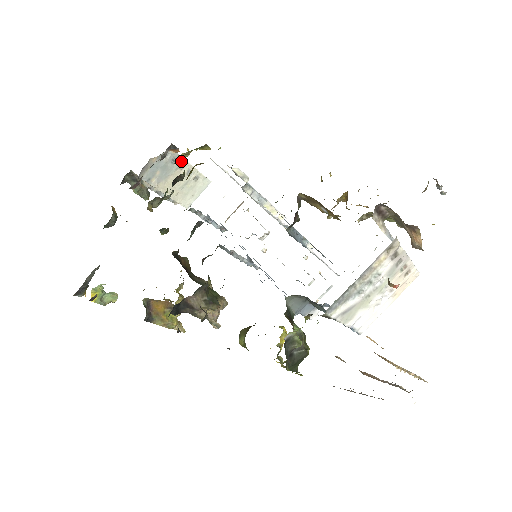
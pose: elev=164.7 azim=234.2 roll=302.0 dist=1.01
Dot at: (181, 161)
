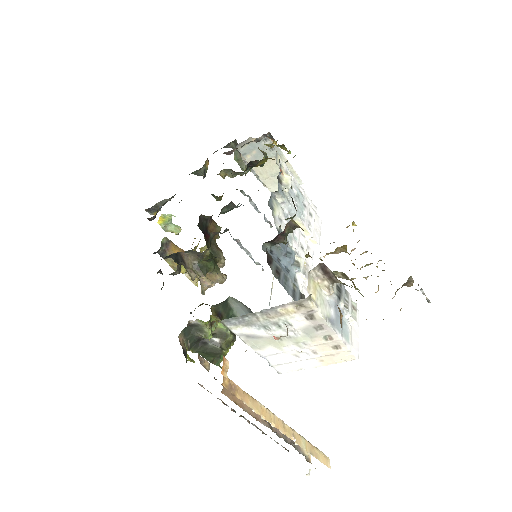
Dot at: (278, 152)
